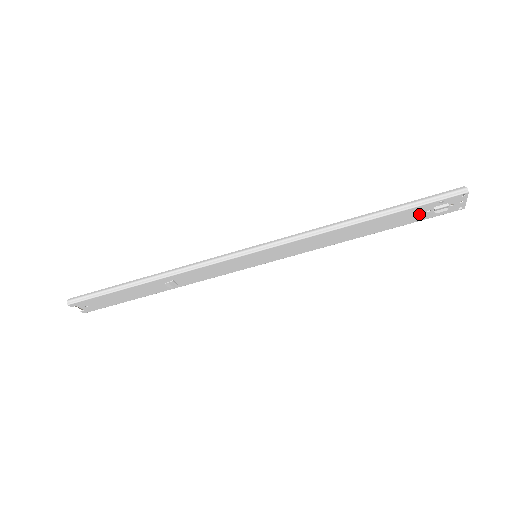
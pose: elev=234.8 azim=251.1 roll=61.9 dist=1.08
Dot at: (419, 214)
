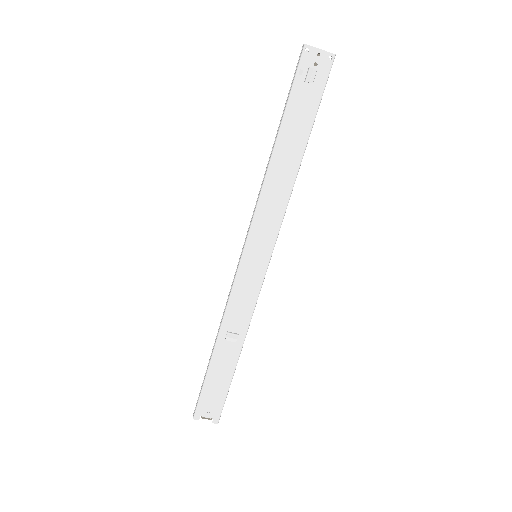
Dot at: (306, 98)
